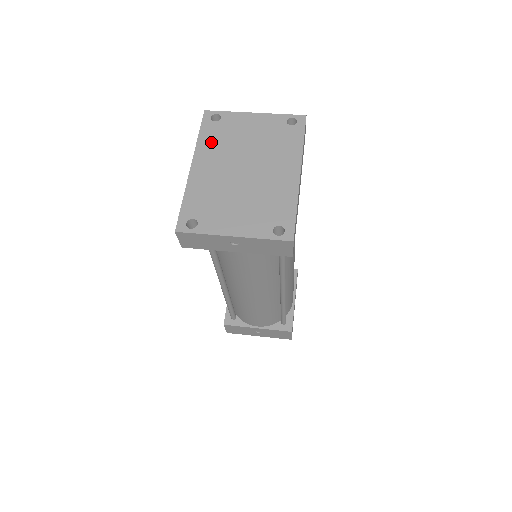
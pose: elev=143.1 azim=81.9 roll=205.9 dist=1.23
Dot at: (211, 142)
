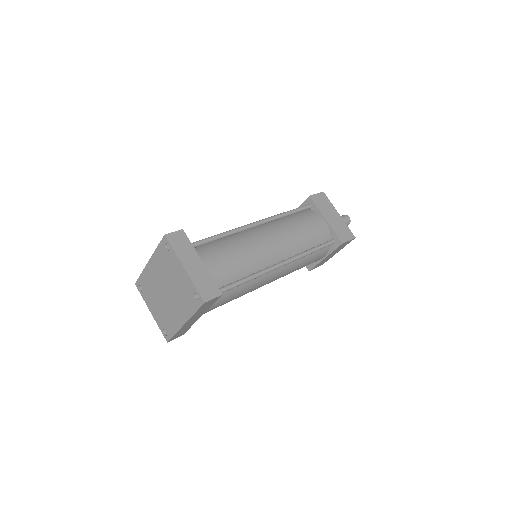
Dot at: (160, 259)
